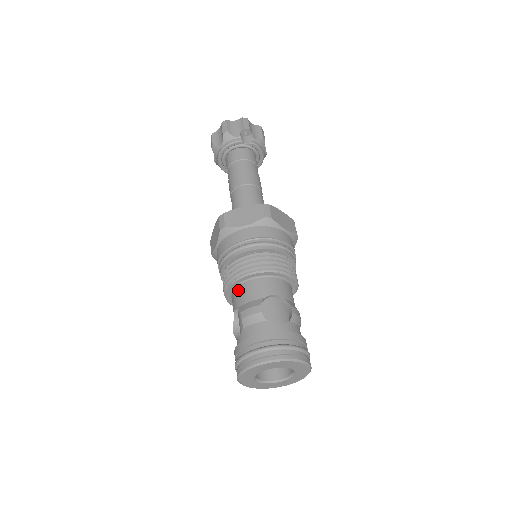
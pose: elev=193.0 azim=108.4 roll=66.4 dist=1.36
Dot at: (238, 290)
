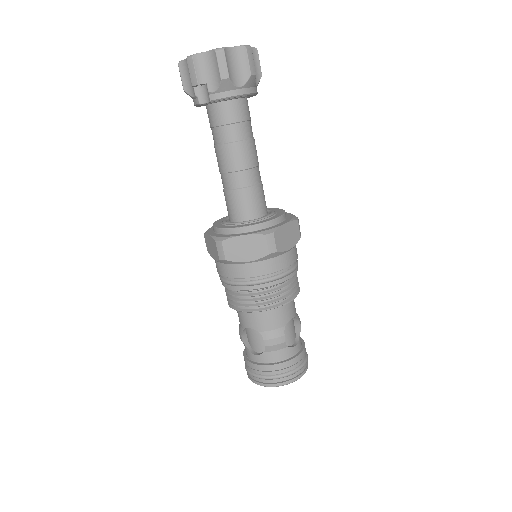
Dot at: occluded
